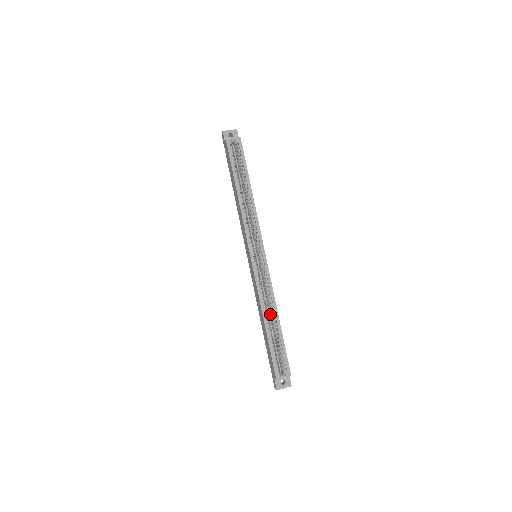
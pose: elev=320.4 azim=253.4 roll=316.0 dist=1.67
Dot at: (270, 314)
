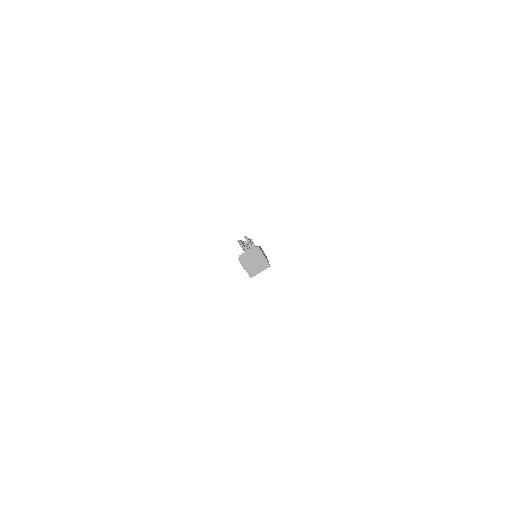
Dot at: occluded
